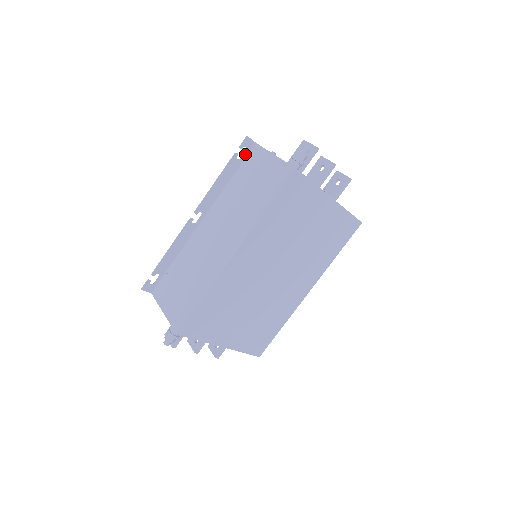
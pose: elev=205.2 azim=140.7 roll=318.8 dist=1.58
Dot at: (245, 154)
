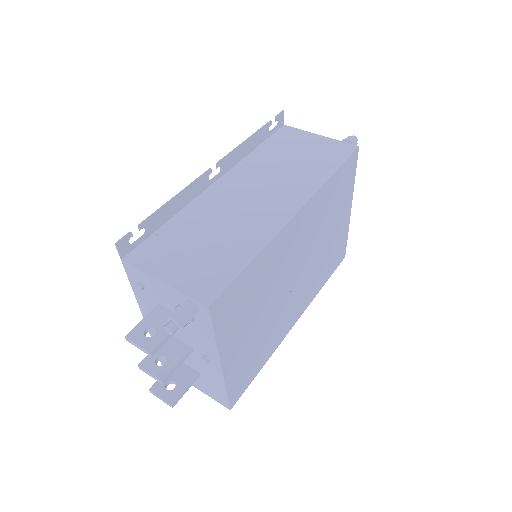
Dot at: (274, 130)
